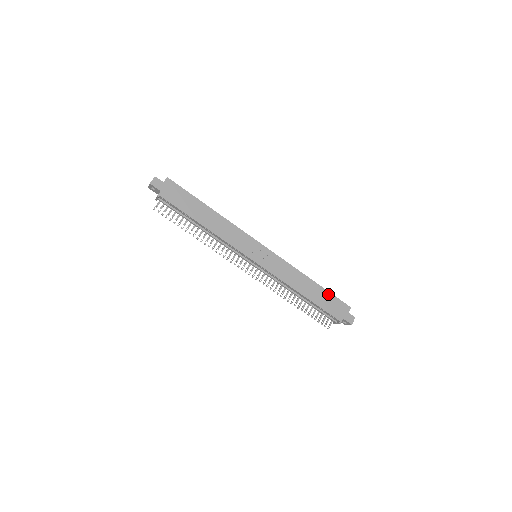
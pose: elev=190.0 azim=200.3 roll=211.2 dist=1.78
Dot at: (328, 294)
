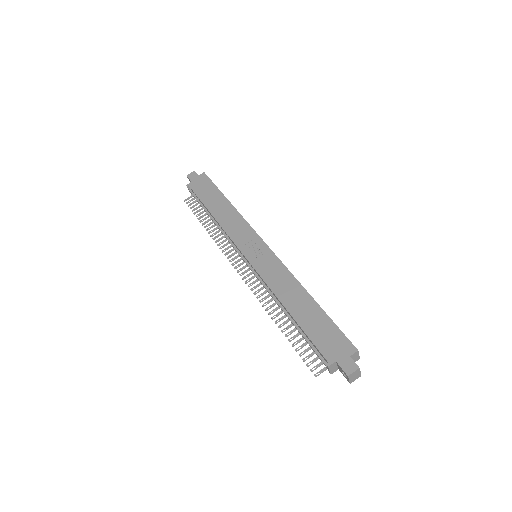
Dot at: (326, 319)
